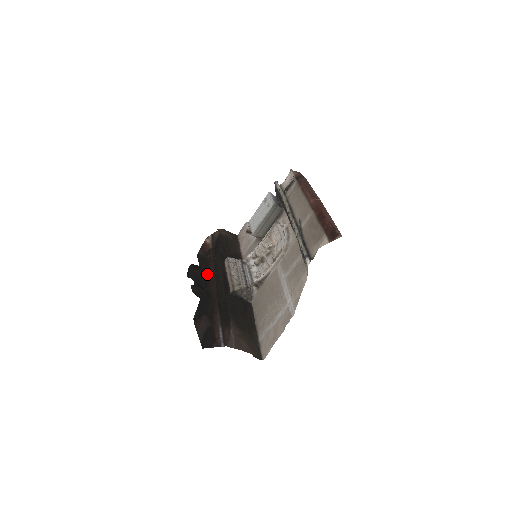
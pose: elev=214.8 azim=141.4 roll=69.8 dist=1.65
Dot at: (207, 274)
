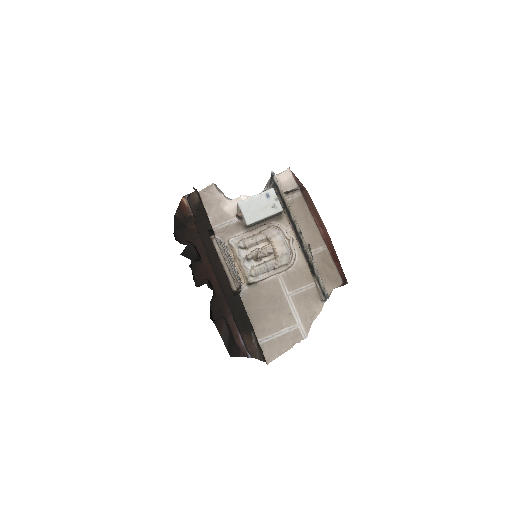
Dot at: (199, 255)
